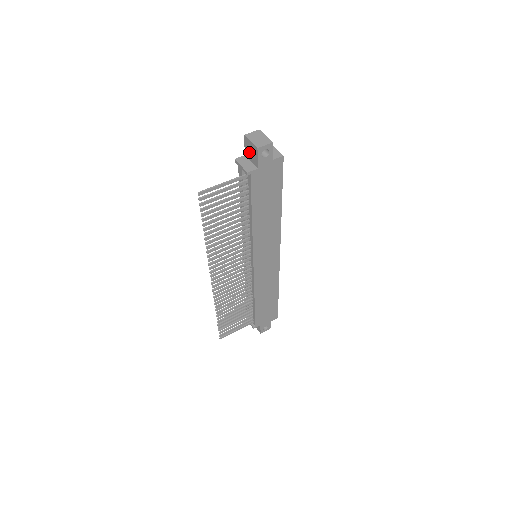
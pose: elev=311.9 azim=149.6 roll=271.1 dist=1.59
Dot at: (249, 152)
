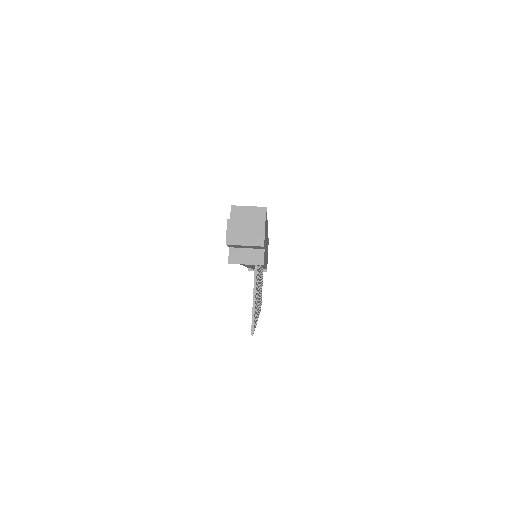
Dot at: (241, 247)
